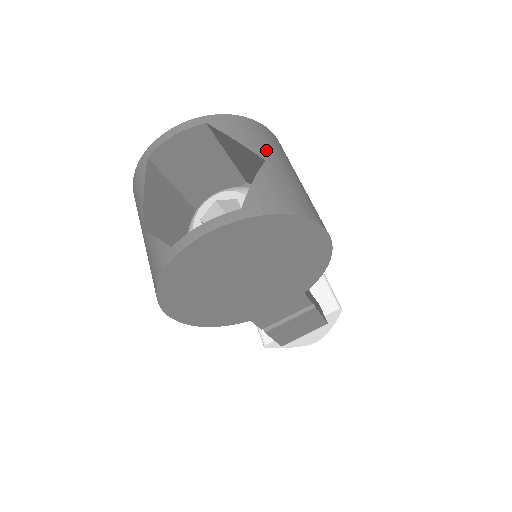
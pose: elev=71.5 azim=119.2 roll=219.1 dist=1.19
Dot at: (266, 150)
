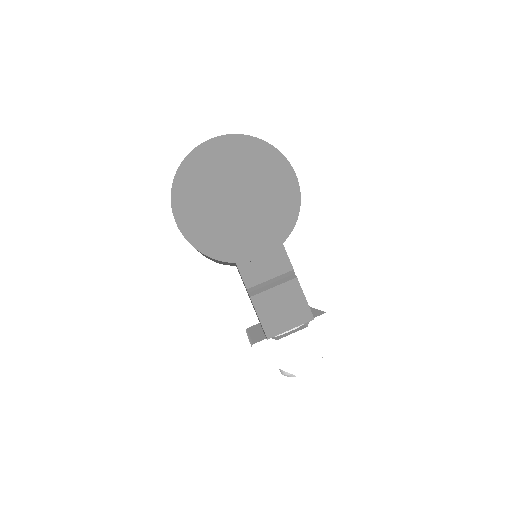
Dot at: occluded
